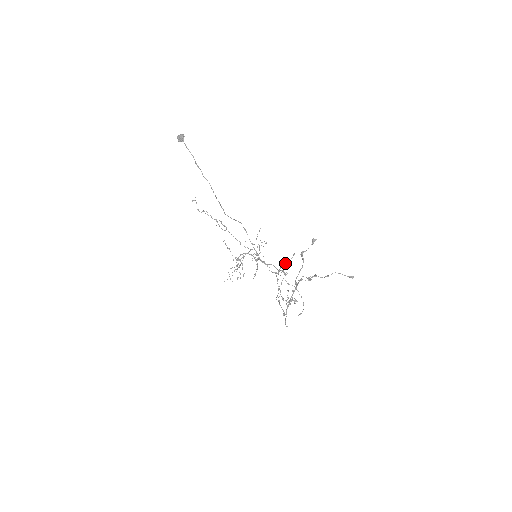
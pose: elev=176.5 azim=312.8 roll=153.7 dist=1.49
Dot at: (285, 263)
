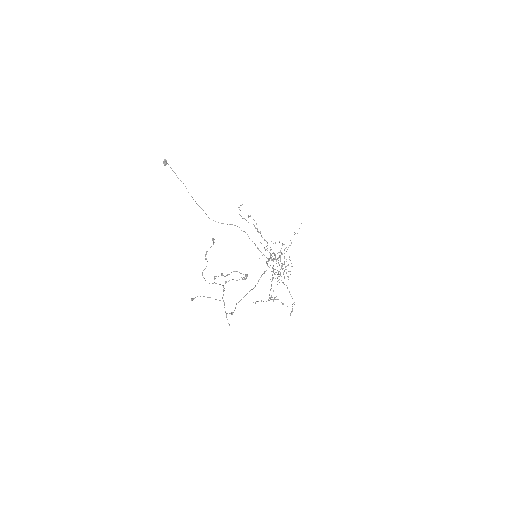
Dot at: occluded
